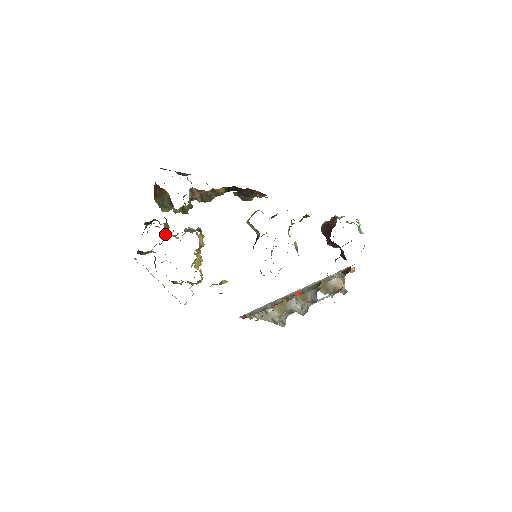
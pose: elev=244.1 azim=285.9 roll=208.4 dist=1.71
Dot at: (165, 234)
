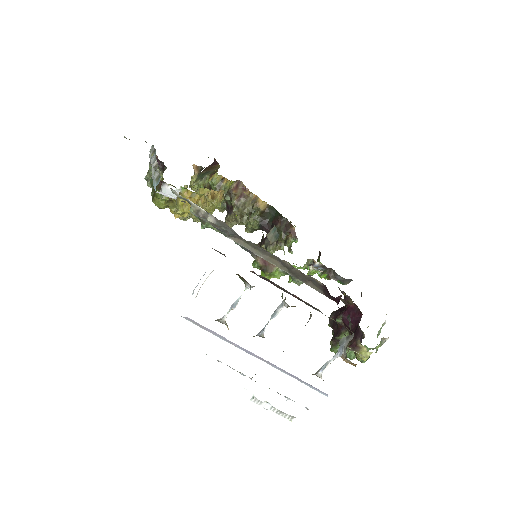
Dot at: (194, 167)
